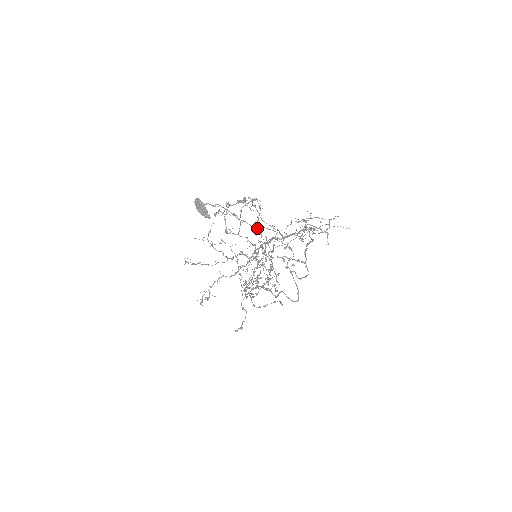
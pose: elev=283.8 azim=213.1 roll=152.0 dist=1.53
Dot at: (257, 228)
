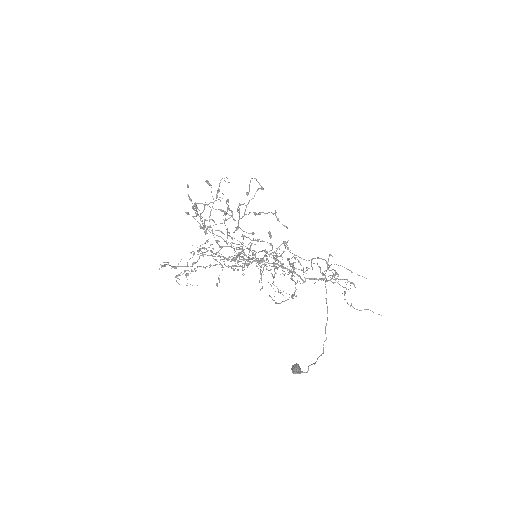
Dot at: occluded
